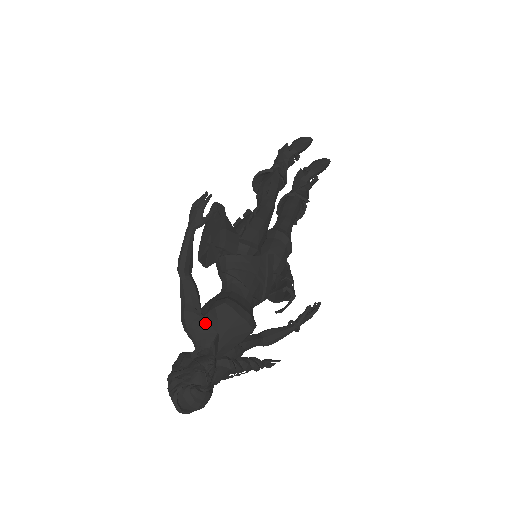
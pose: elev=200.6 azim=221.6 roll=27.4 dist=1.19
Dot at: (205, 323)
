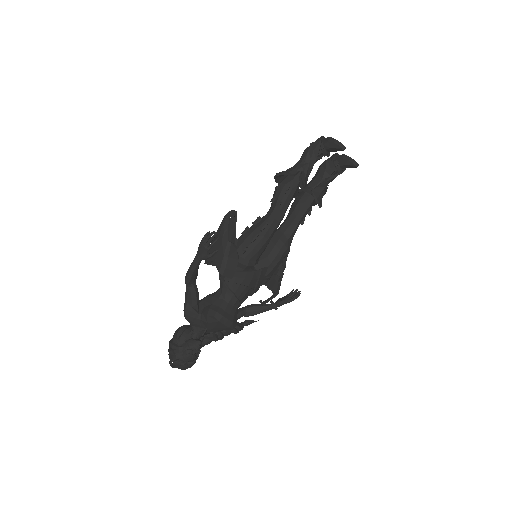
Dot at: (199, 320)
